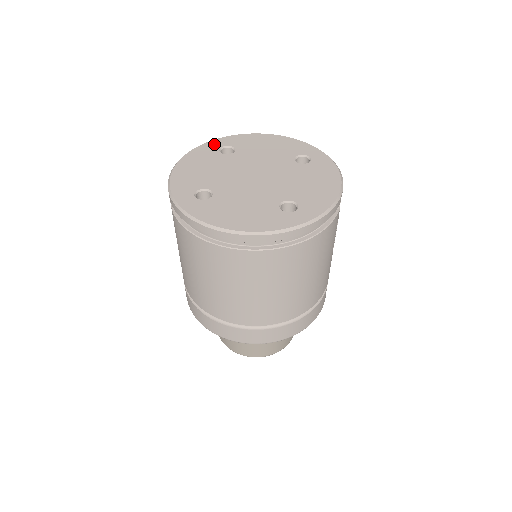
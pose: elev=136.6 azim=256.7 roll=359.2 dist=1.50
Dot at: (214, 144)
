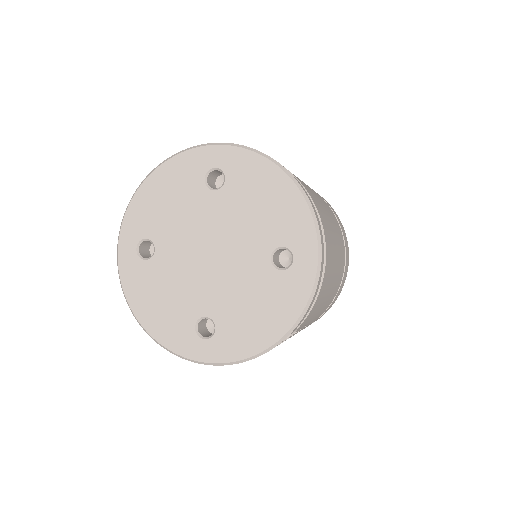
Dot at: (208, 156)
